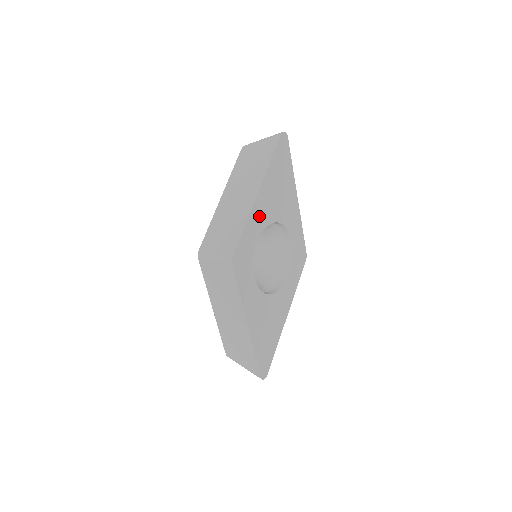
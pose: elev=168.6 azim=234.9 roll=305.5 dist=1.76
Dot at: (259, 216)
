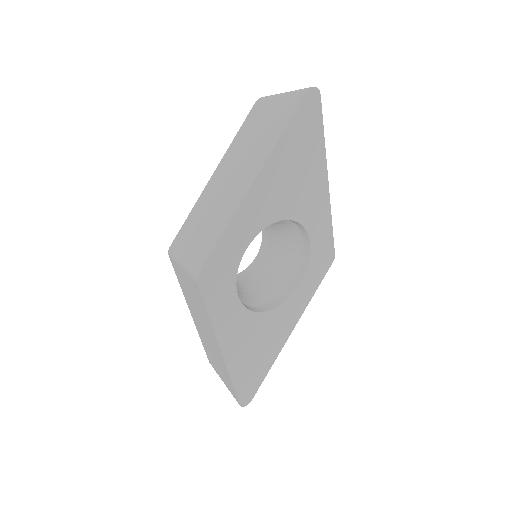
Dot at: (253, 215)
